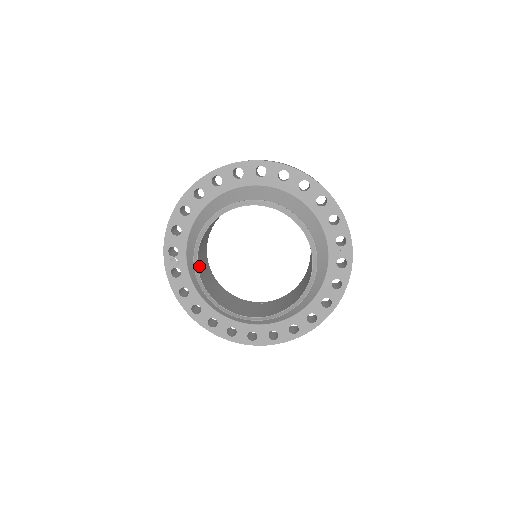
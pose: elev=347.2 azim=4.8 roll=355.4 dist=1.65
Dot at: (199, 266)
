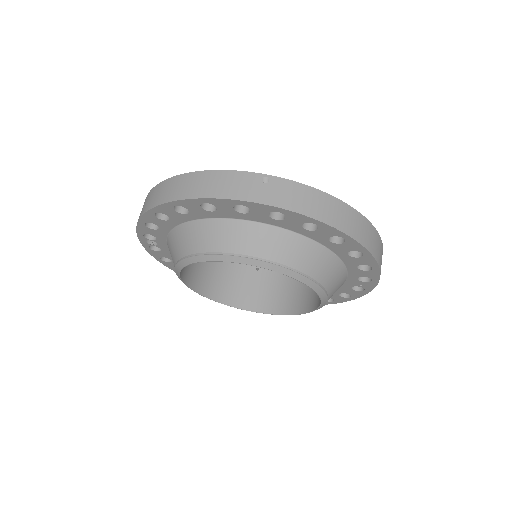
Dot at: (182, 271)
